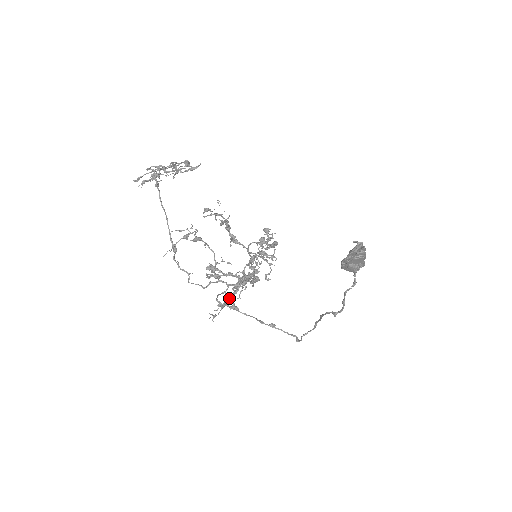
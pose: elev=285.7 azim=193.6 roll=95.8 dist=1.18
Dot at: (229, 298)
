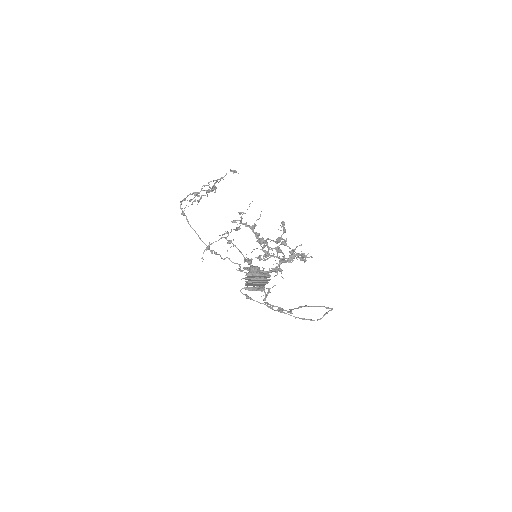
Dot at: (256, 286)
